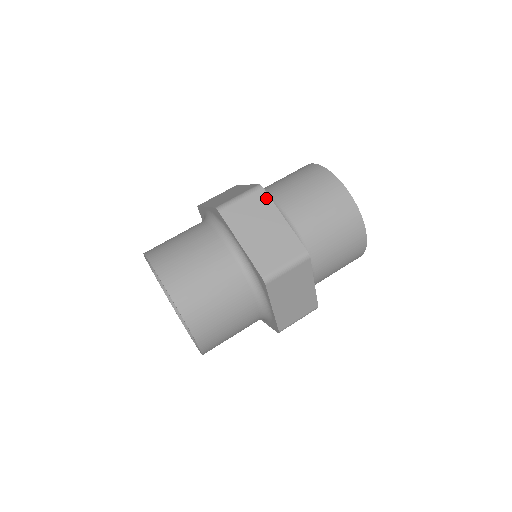
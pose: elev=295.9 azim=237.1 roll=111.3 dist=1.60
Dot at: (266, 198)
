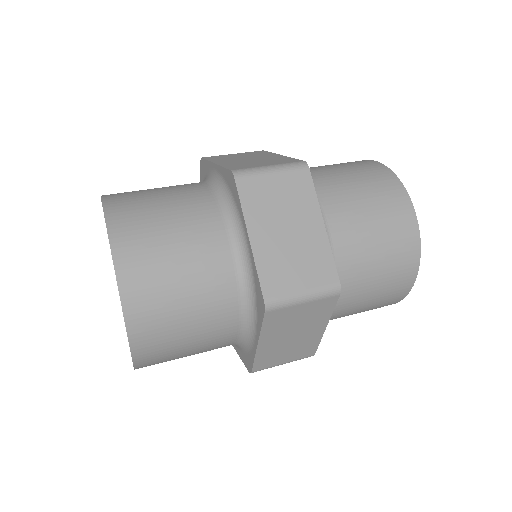
Dot at: (263, 152)
